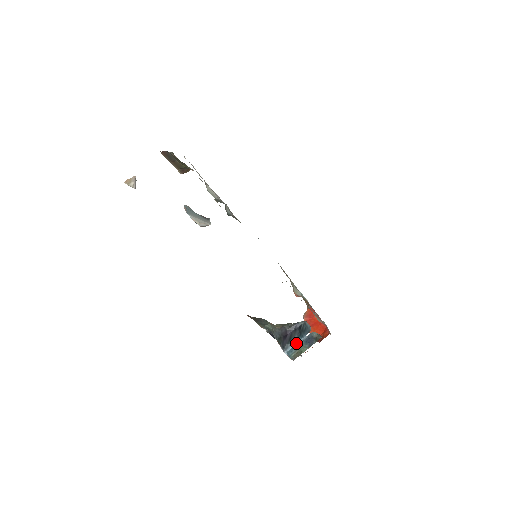
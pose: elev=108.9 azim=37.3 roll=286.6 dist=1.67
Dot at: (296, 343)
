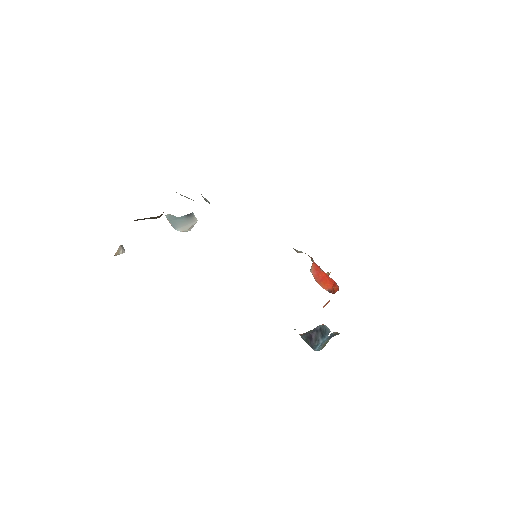
Dot at: (321, 343)
